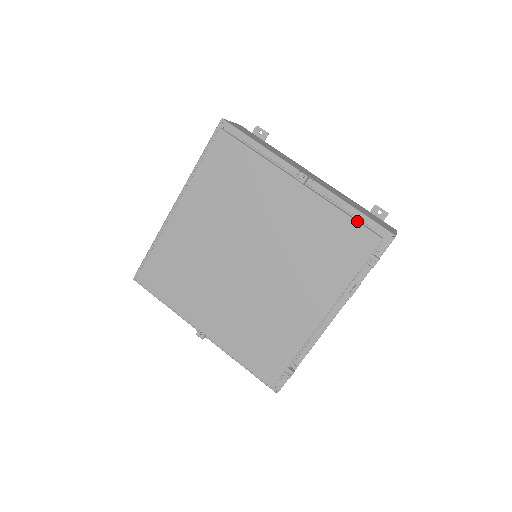
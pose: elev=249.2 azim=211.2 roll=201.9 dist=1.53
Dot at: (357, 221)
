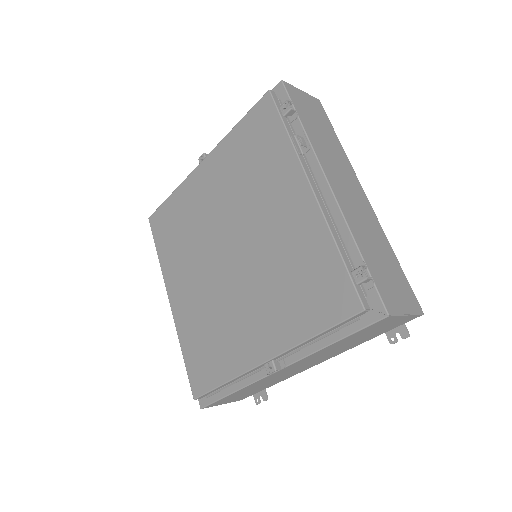
Dot at: (246, 114)
